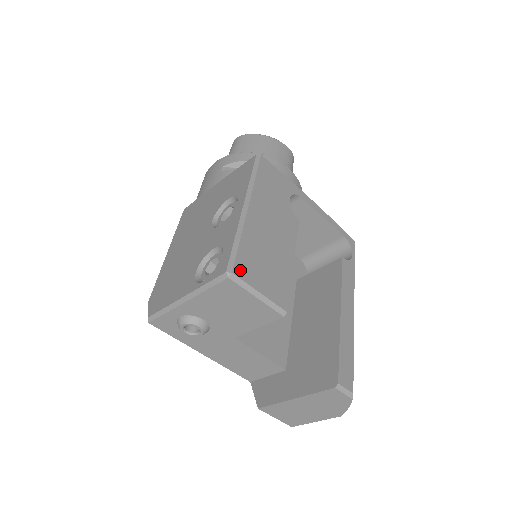
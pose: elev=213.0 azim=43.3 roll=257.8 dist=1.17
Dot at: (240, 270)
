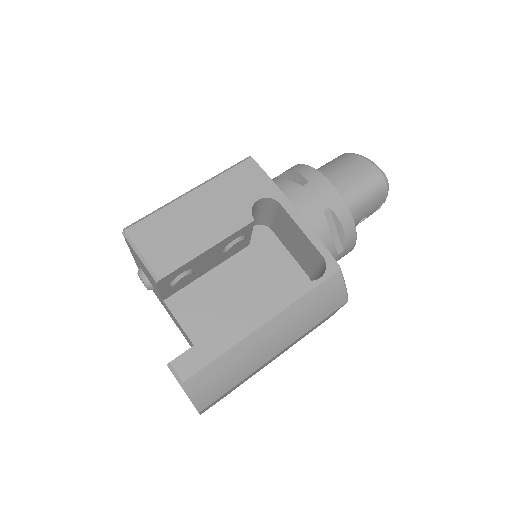
Dot at: (135, 231)
